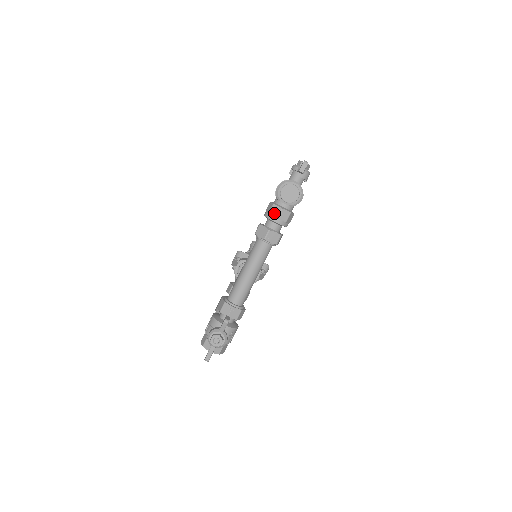
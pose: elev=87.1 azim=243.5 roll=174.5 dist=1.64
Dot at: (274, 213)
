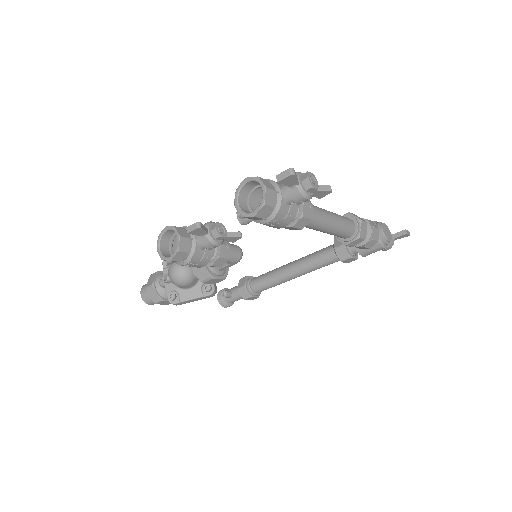
Dot at: (372, 223)
